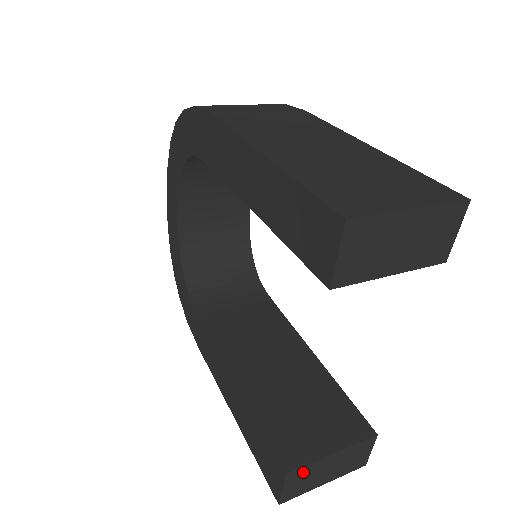
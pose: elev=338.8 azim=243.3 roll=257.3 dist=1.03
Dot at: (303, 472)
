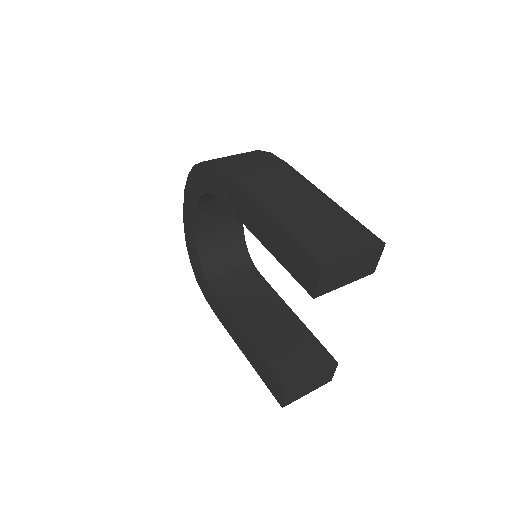
Dot at: (296, 389)
